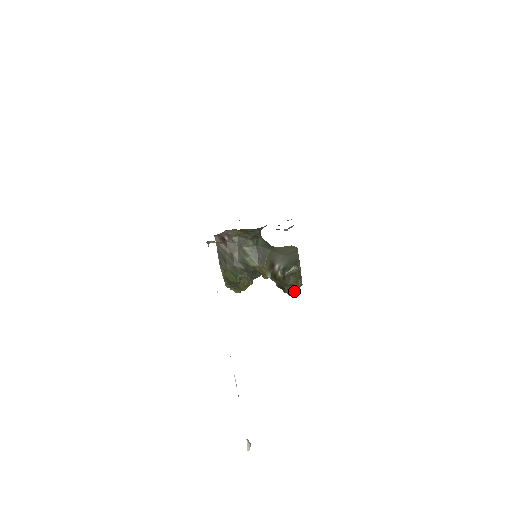
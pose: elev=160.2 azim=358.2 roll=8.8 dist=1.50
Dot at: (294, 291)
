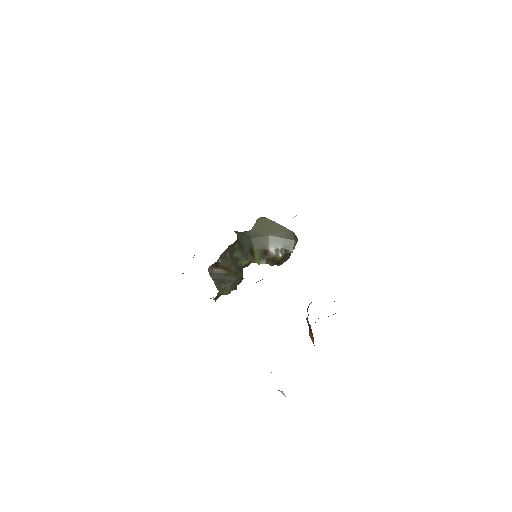
Dot at: (287, 259)
